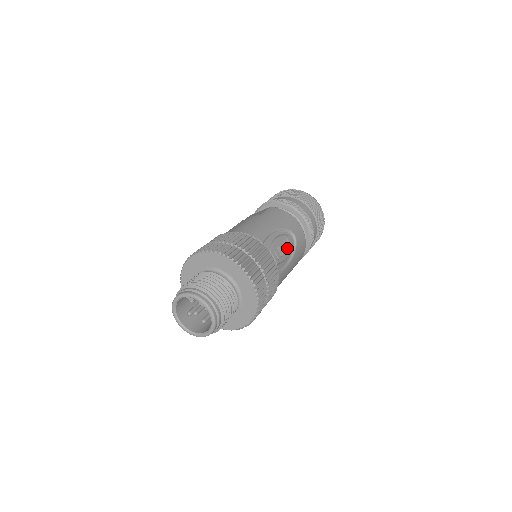
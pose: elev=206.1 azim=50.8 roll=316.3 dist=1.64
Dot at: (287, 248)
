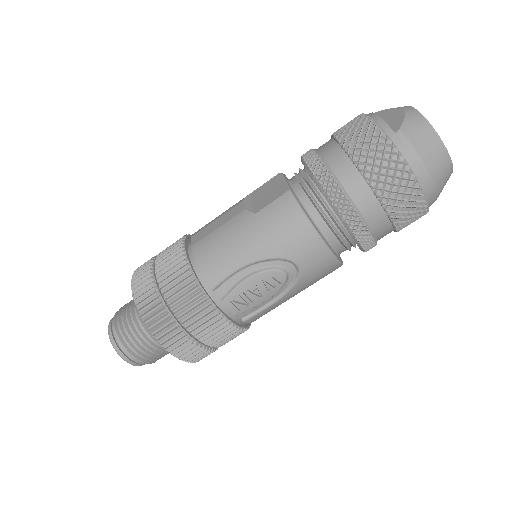
Dot at: (269, 288)
